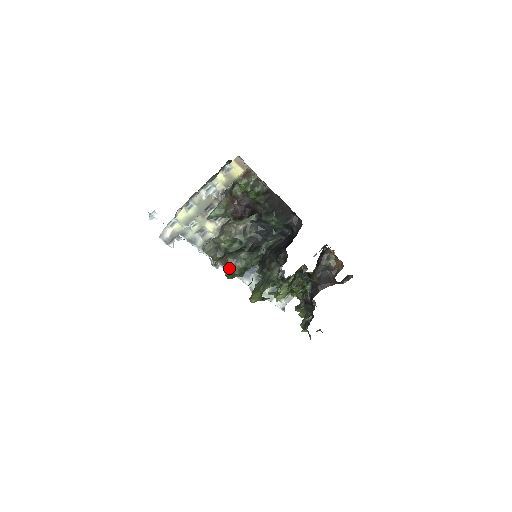
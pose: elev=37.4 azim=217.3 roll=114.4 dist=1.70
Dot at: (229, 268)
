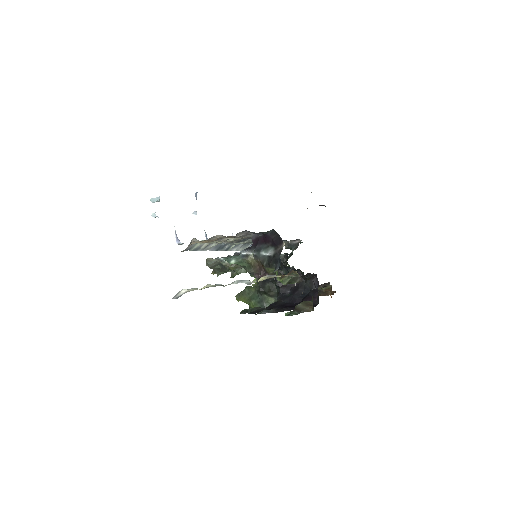
Dot at: occluded
